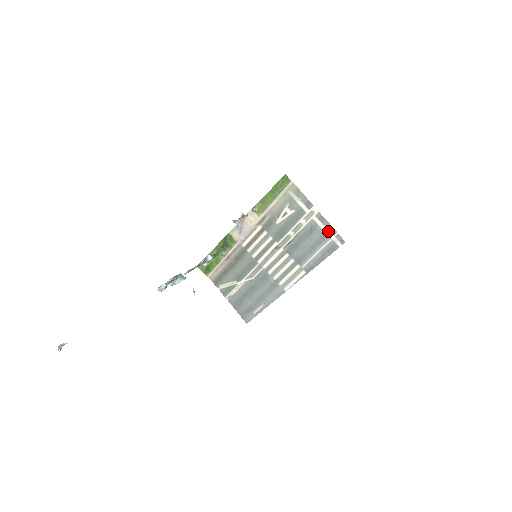
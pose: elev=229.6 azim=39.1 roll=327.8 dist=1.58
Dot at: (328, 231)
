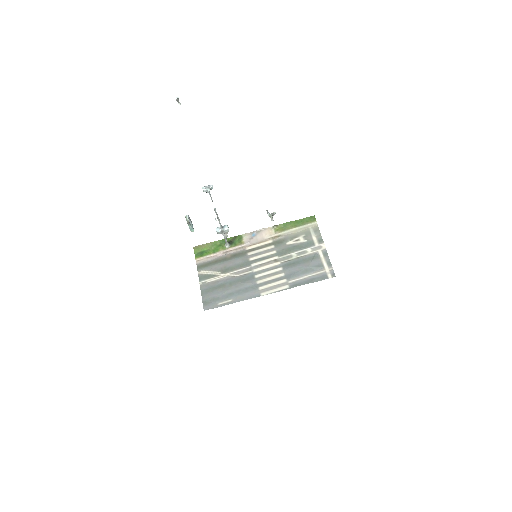
Dot at: (326, 264)
